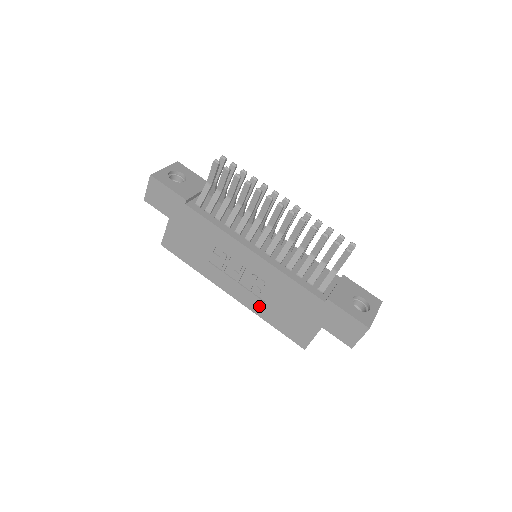
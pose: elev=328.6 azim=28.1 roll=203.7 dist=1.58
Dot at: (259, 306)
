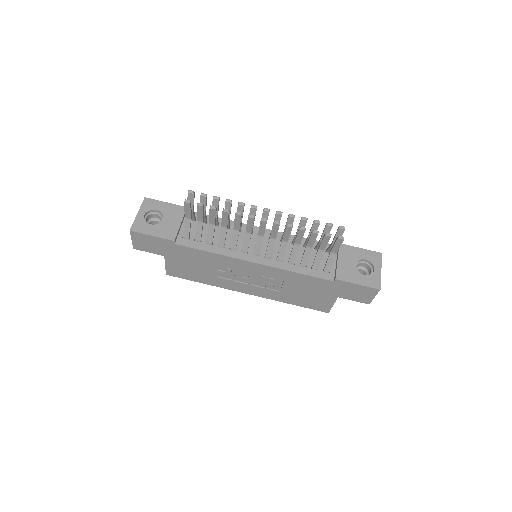
Dot at: (276, 295)
